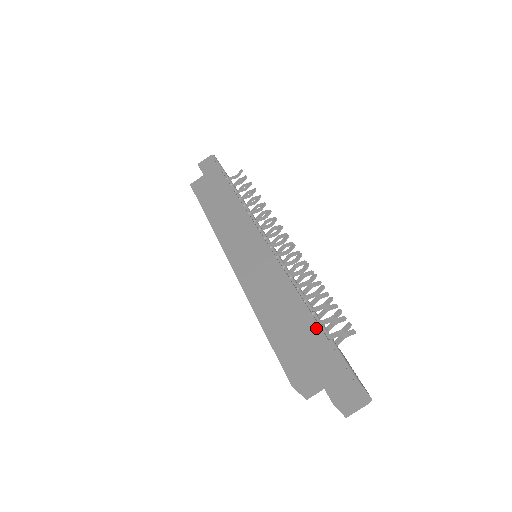
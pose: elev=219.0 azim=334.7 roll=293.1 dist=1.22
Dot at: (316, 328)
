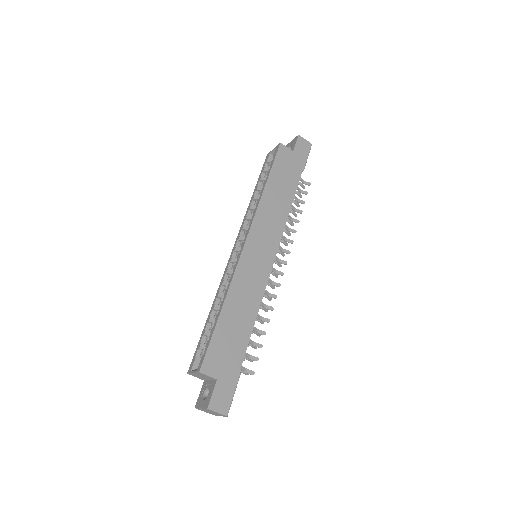
Dot at: (241, 358)
